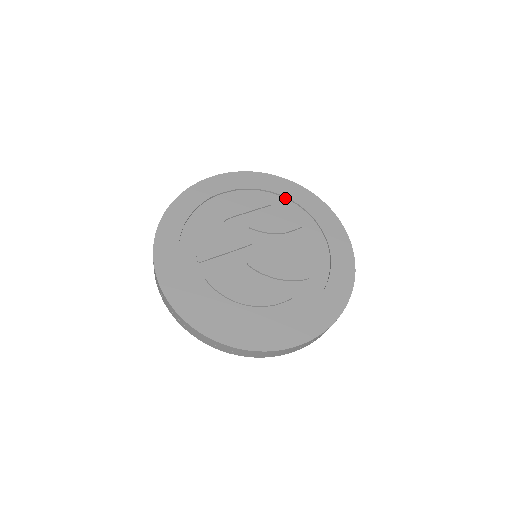
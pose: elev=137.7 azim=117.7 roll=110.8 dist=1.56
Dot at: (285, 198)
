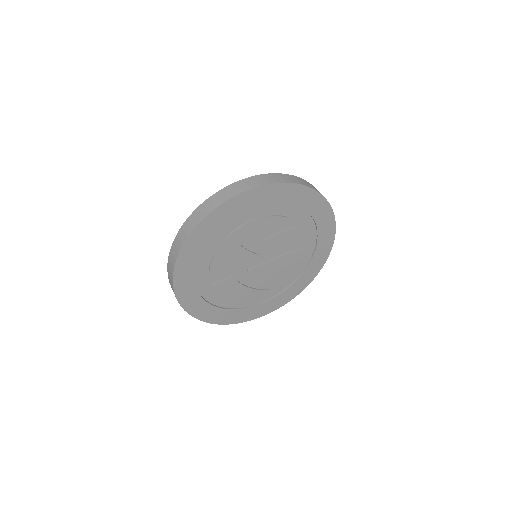
Dot at: (303, 209)
